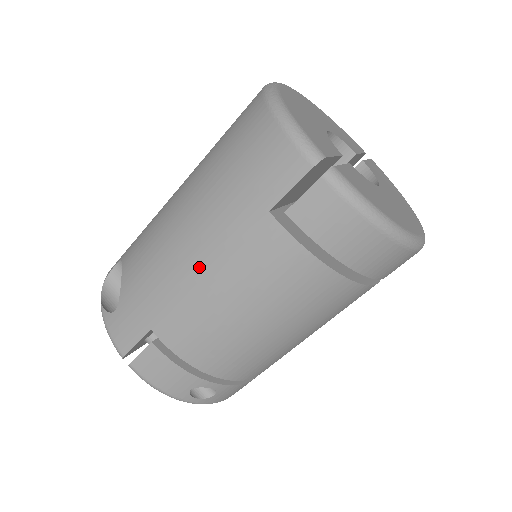
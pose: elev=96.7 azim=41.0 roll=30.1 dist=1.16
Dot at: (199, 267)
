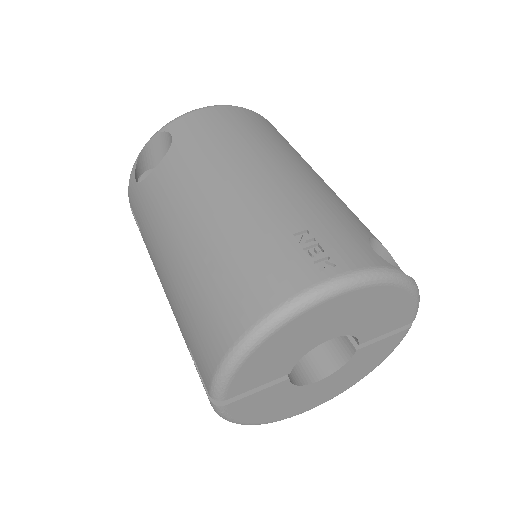
Dot at: (161, 275)
